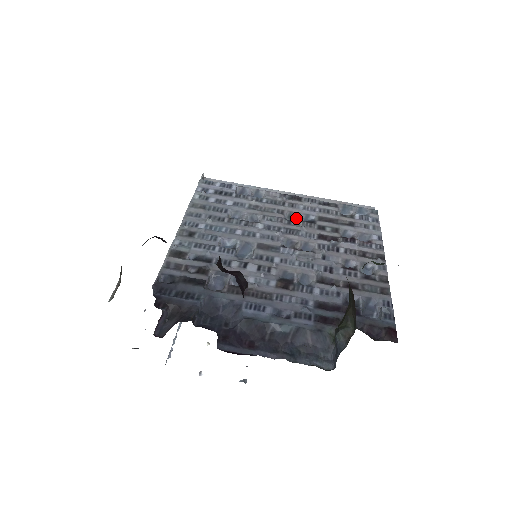
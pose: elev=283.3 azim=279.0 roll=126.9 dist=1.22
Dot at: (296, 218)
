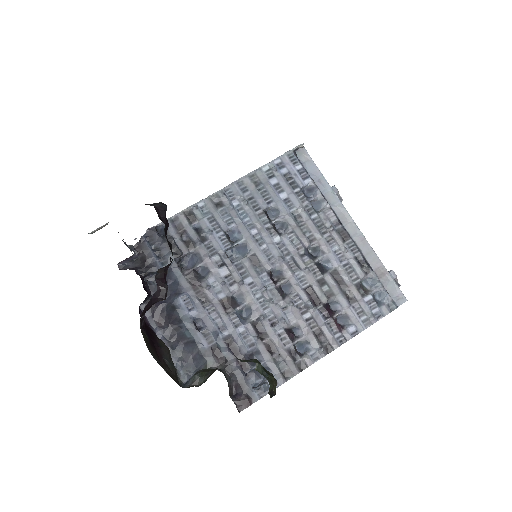
Dot at: (318, 254)
